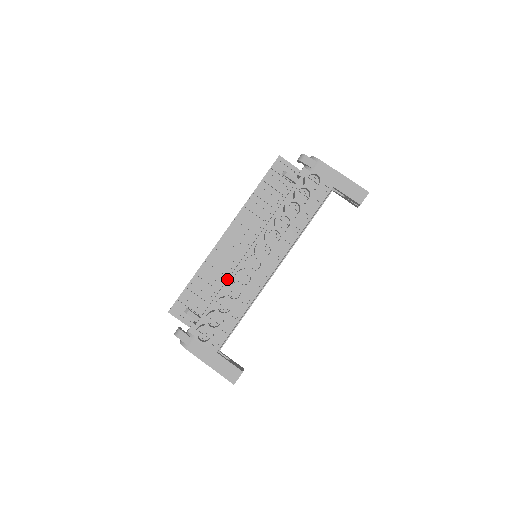
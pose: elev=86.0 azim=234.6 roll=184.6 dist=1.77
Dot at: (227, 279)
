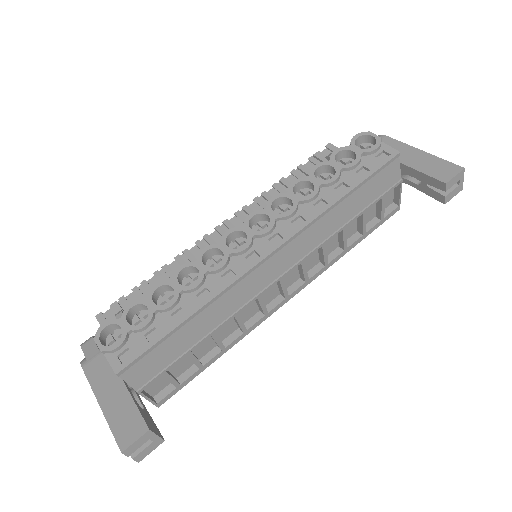
Dot at: occluded
